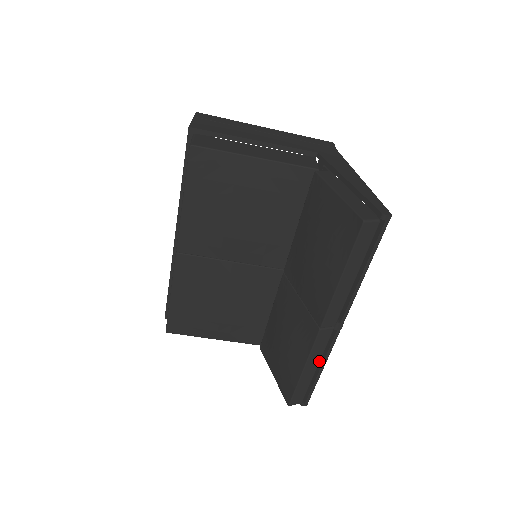
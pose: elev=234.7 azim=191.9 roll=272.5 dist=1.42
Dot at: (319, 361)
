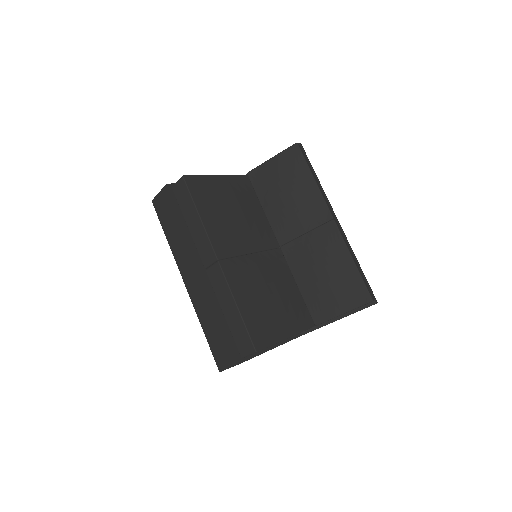
Dot at: (352, 252)
